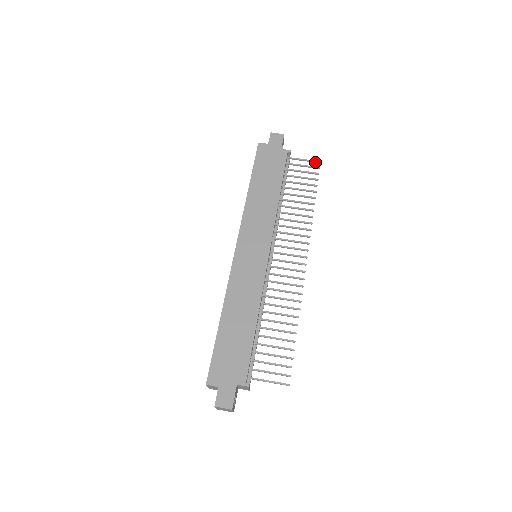
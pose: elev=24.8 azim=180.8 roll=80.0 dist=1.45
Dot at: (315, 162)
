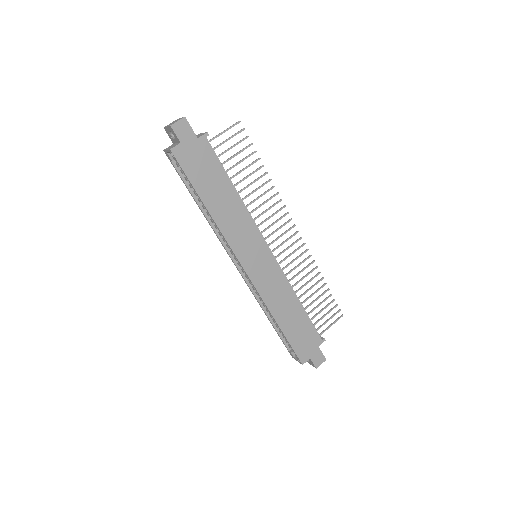
Dot at: occluded
